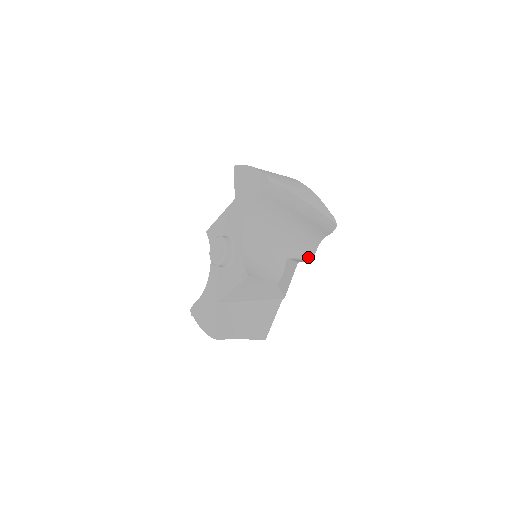
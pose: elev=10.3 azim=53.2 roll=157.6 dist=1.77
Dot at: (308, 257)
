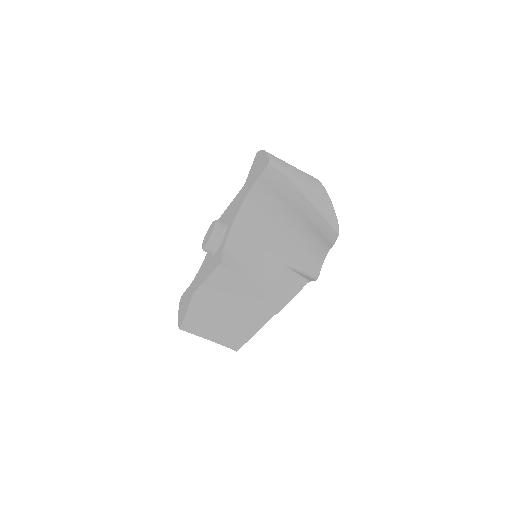
Dot at: (312, 272)
